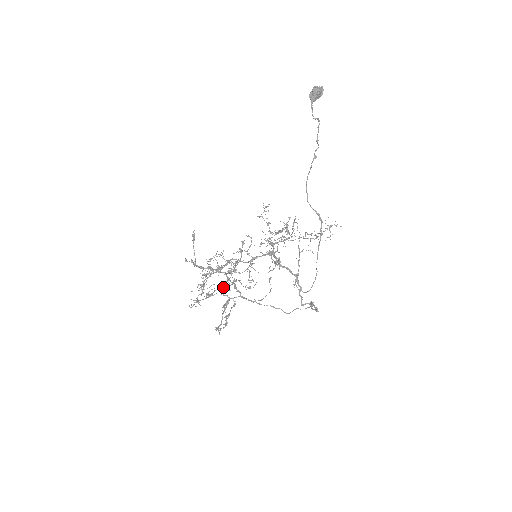
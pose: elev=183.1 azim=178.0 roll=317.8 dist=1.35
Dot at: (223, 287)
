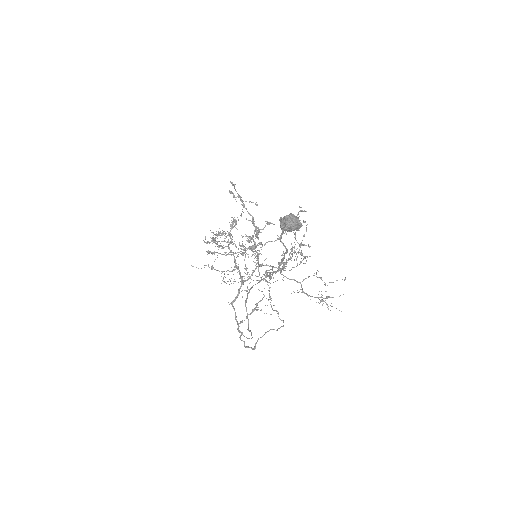
Dot at: (224, 254)
